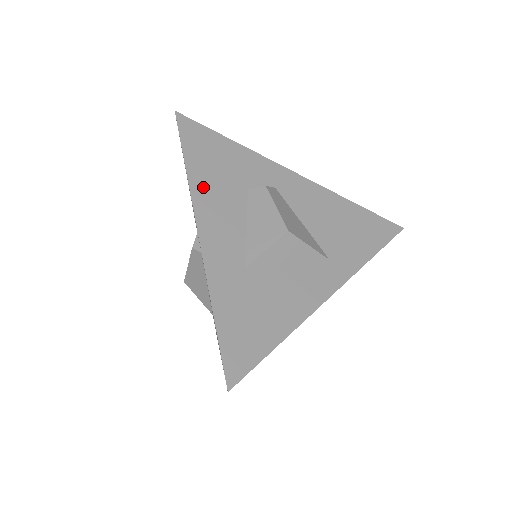
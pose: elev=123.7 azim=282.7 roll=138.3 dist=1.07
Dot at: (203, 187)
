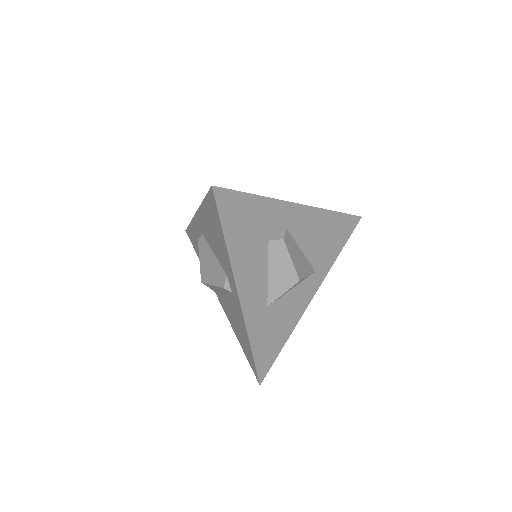
Dot at: (239, 256)
